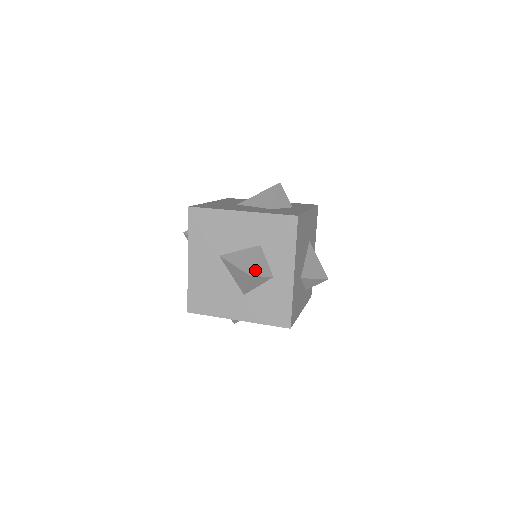
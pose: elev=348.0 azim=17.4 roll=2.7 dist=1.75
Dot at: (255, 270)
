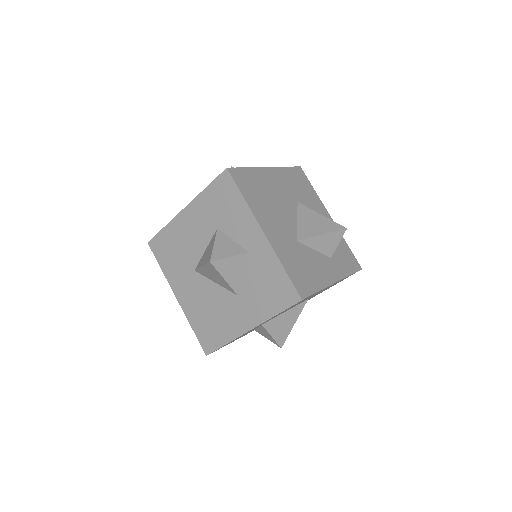
Dot at: (216, 254)
